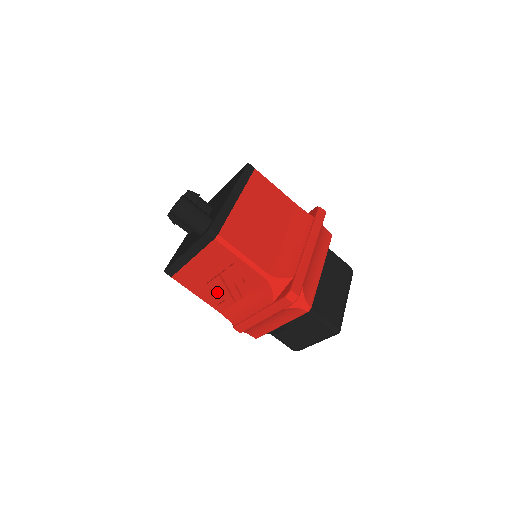
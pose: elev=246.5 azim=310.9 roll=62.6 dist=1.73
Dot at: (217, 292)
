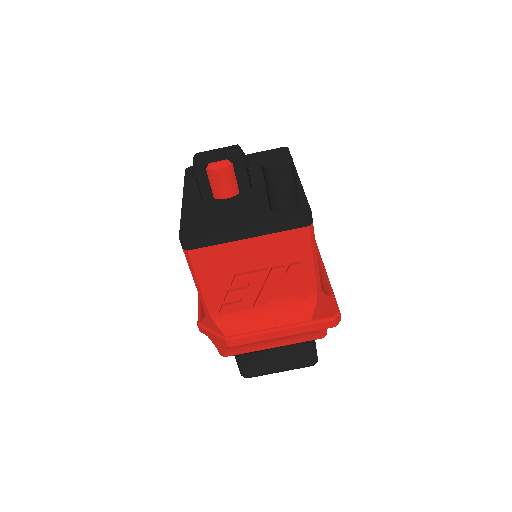
Dot at: (240, 289)
